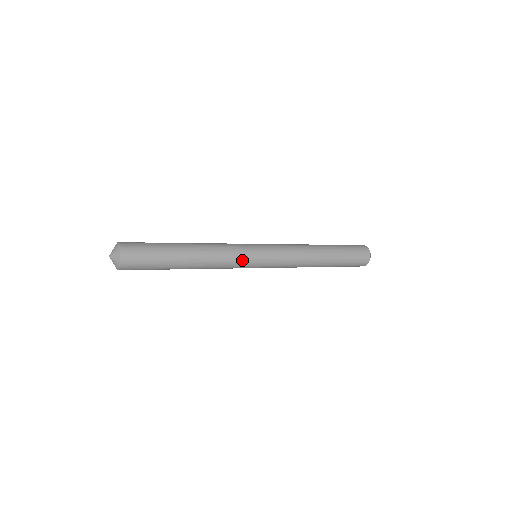
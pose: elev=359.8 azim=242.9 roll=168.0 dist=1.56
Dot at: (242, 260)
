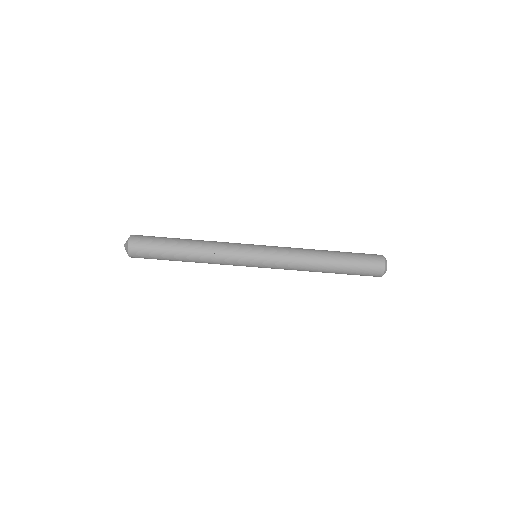
Dot at: (237, 255)
